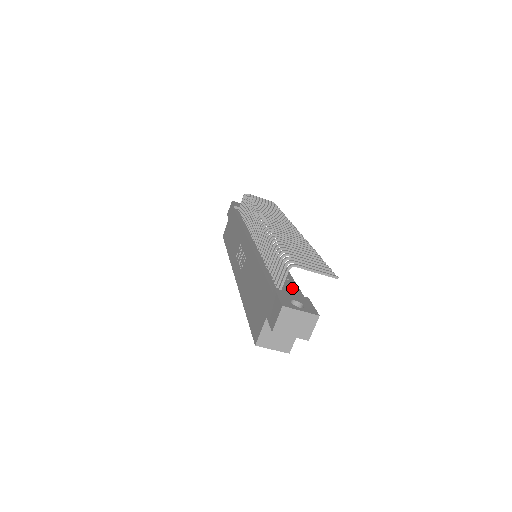
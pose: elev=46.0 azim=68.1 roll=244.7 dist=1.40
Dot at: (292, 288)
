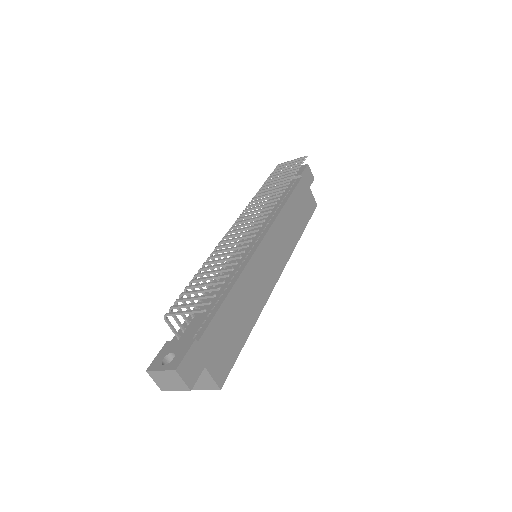
Dot at: (207, 321)
